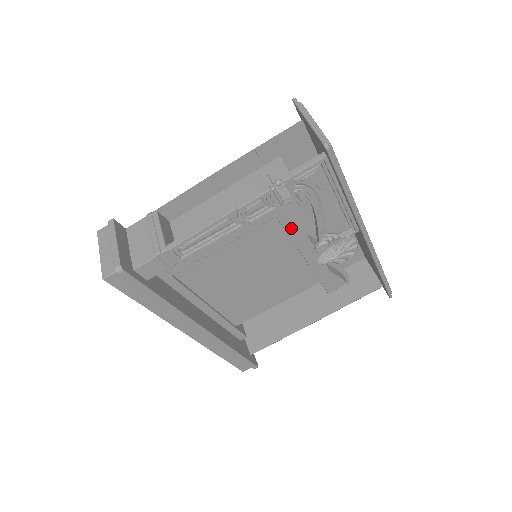
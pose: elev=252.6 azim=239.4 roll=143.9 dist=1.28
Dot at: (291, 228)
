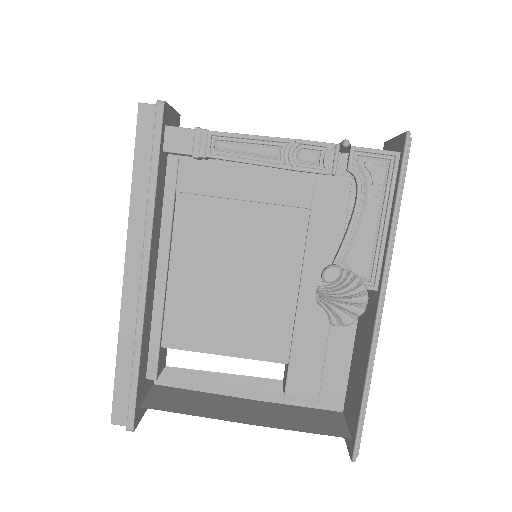
Dot at: (313, 240)
